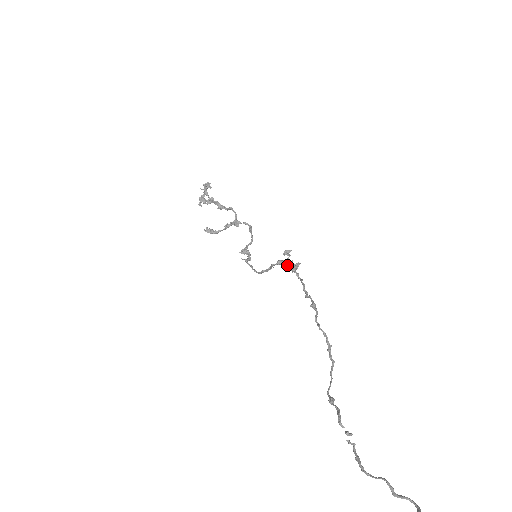
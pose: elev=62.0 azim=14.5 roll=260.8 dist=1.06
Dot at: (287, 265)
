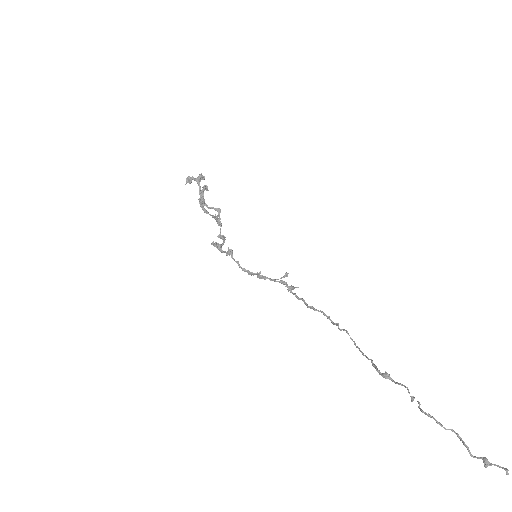
Dot at: (282, 282)
